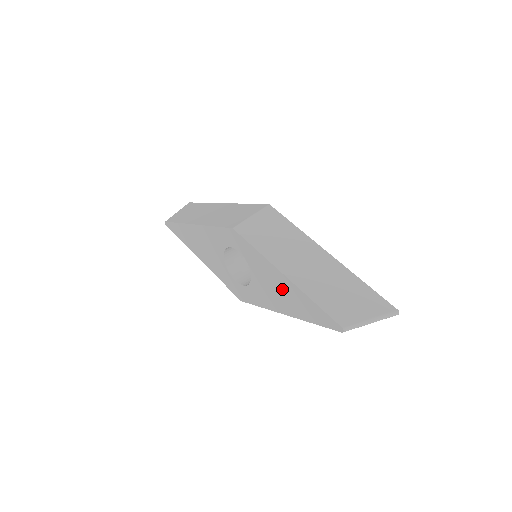
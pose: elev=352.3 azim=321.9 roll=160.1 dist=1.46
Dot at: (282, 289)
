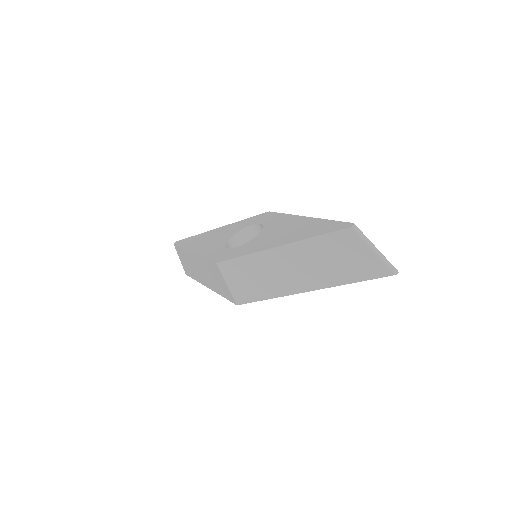
Dot at: (293, 227)
